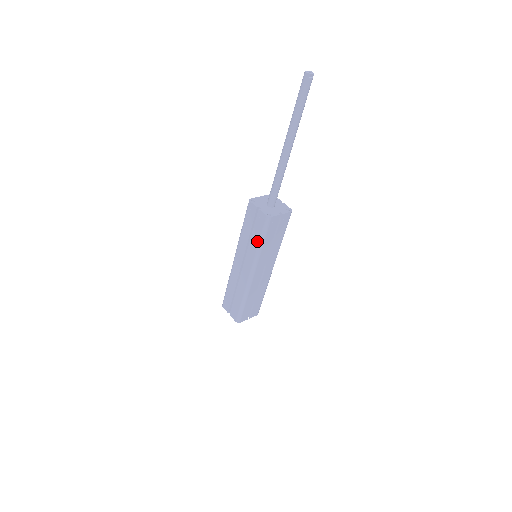
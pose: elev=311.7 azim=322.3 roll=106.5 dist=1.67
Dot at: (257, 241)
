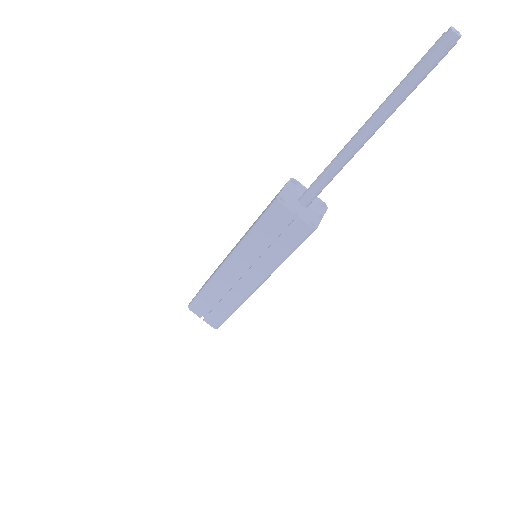
Dot at: (282, 253)
